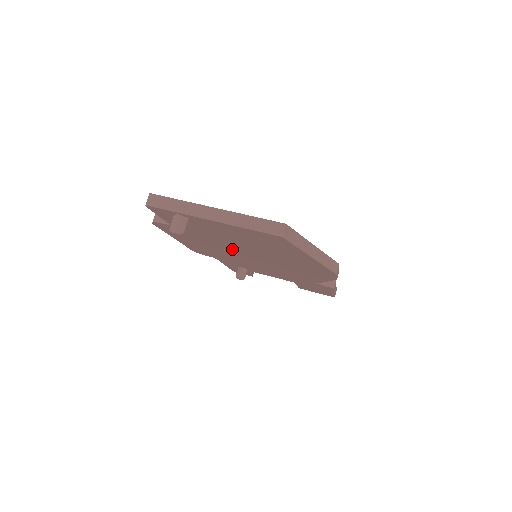
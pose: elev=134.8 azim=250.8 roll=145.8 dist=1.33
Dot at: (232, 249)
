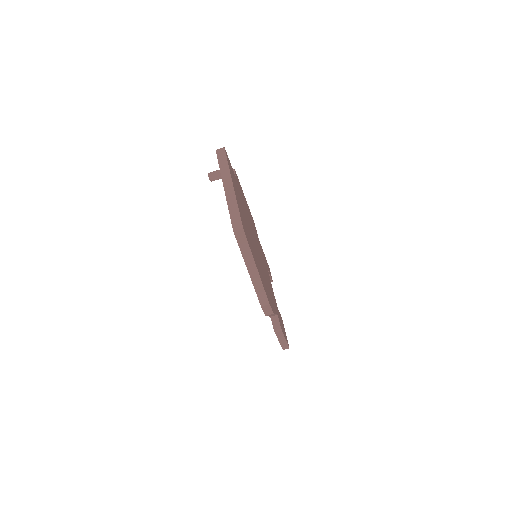
Dot at: occluded
